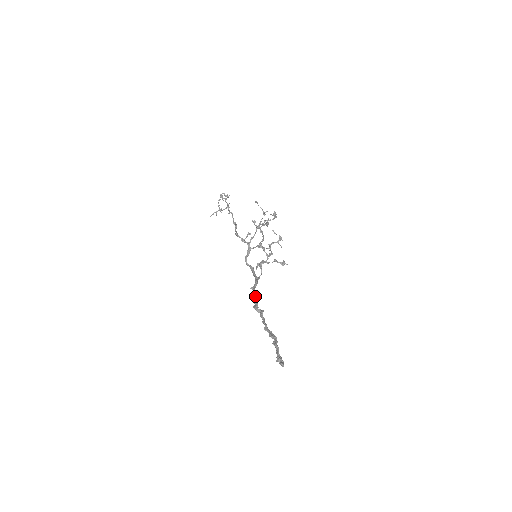
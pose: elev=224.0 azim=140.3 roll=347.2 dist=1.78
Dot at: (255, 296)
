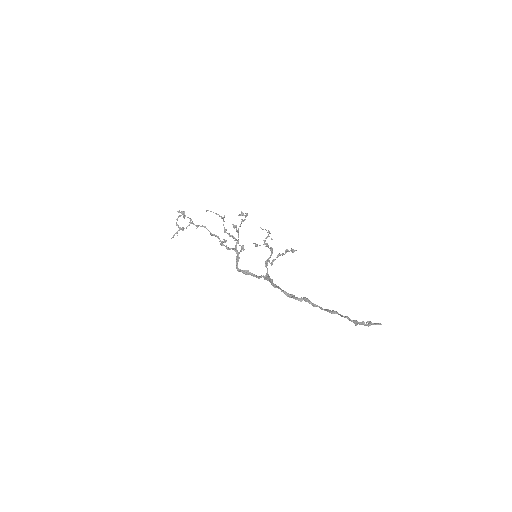
Dot at: (283, 290)
